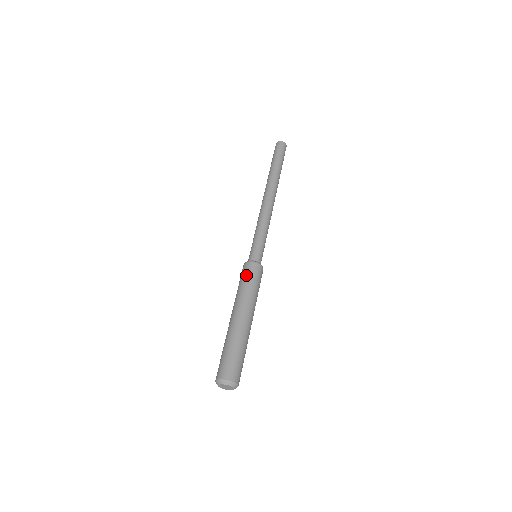
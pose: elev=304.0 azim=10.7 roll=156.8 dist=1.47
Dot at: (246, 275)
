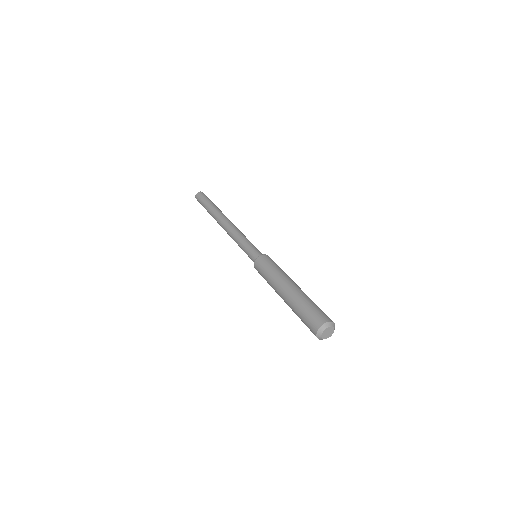
Dot at: (265, 264)
